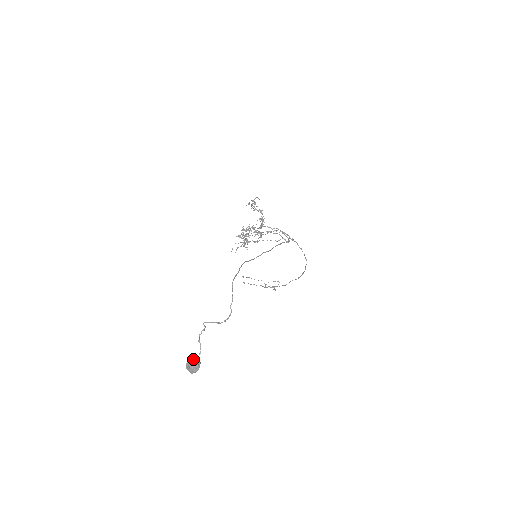
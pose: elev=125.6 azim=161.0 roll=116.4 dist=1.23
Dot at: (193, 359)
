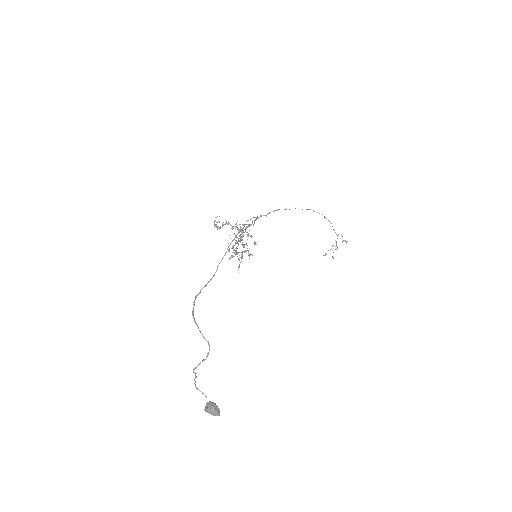
Dot at: (205, 406)
